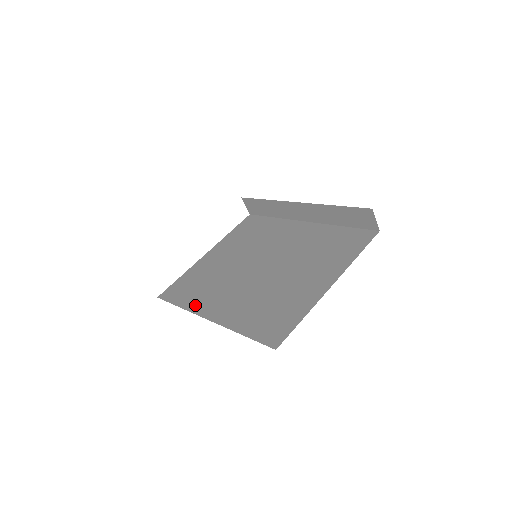
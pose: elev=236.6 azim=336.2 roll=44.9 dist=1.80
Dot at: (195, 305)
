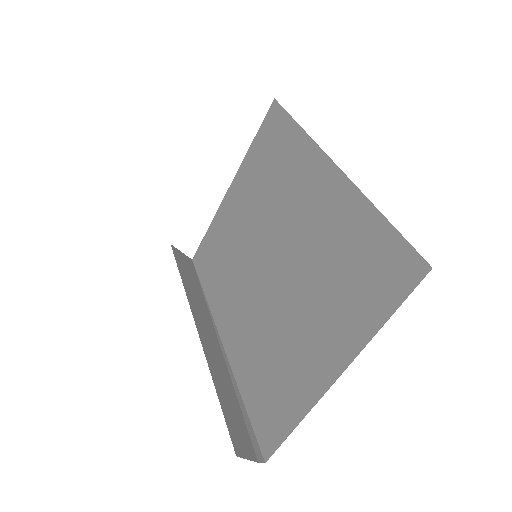
Dot at: (215, 303)
